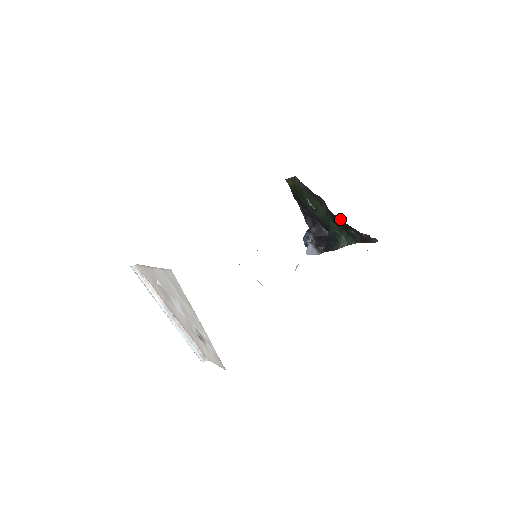
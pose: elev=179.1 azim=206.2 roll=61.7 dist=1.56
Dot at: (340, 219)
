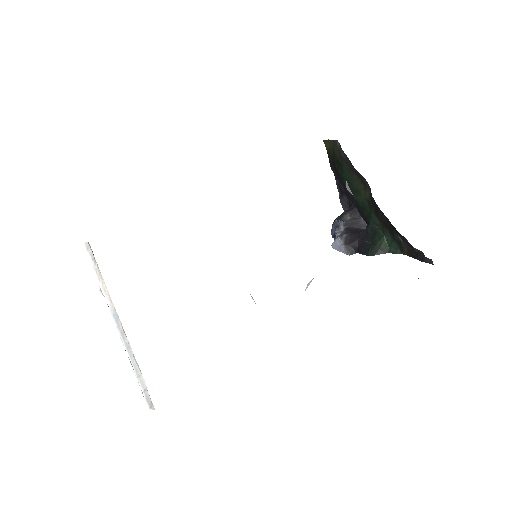
Dot at: (386, 217)
